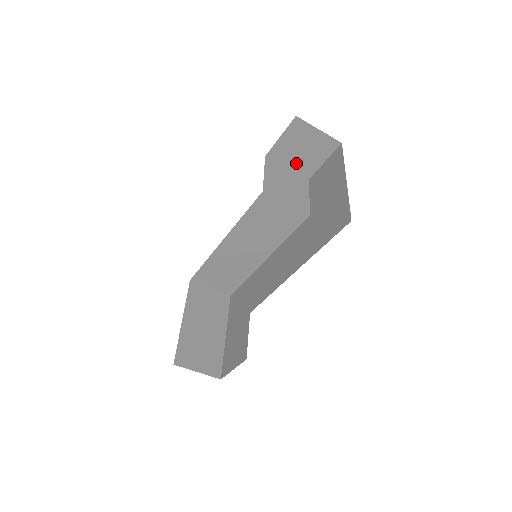
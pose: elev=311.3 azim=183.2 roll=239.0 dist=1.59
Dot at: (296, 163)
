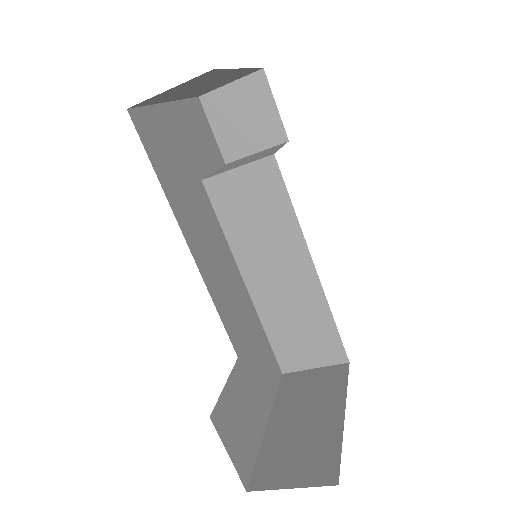
Dot at: (256, 139)
